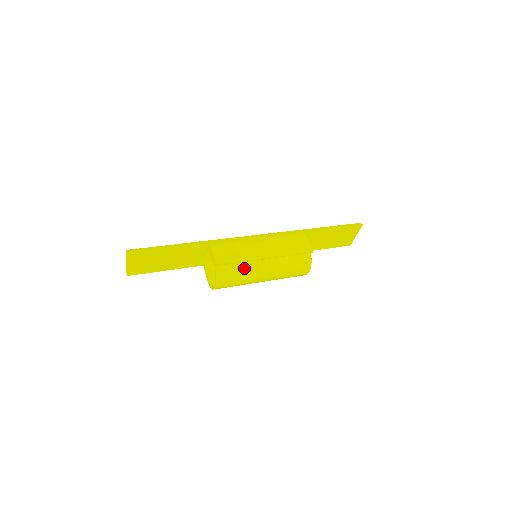
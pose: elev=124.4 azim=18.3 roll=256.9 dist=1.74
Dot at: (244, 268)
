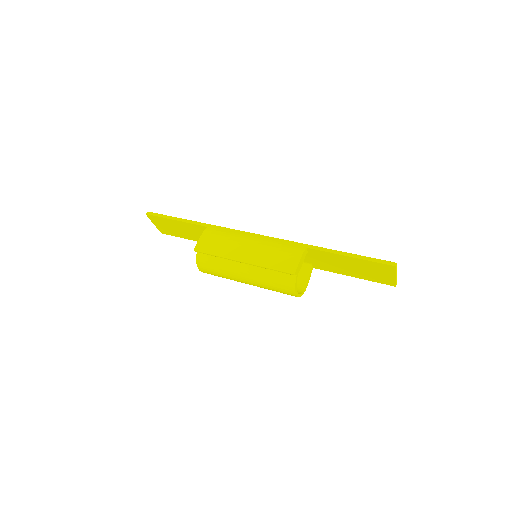
Dot at: (222, 263)
